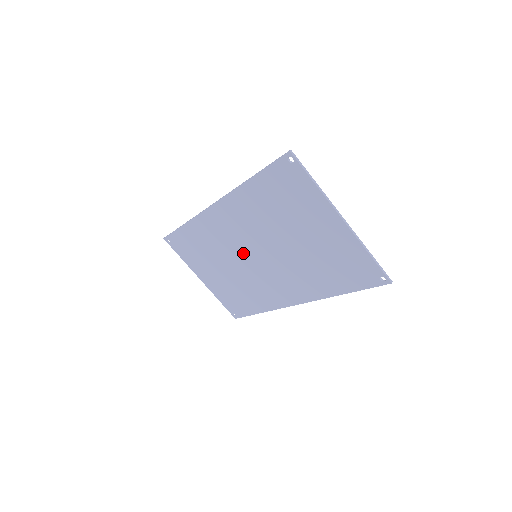
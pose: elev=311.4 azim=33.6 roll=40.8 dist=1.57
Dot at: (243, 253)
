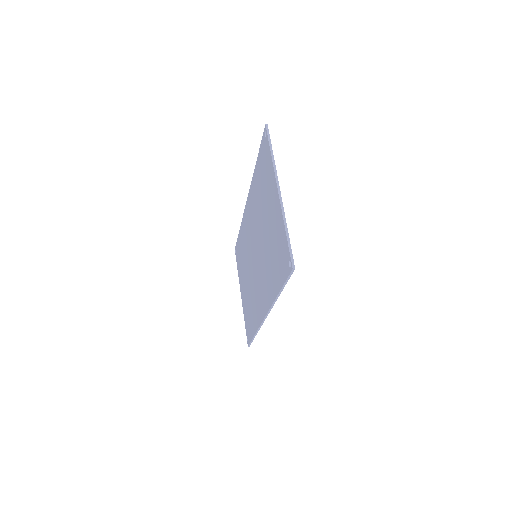
Dot at: (252, 254)
